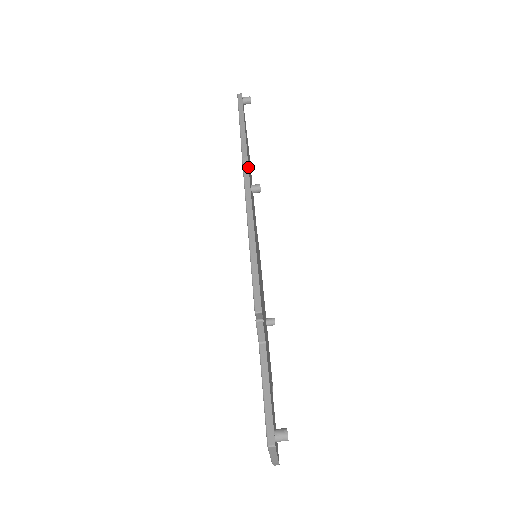
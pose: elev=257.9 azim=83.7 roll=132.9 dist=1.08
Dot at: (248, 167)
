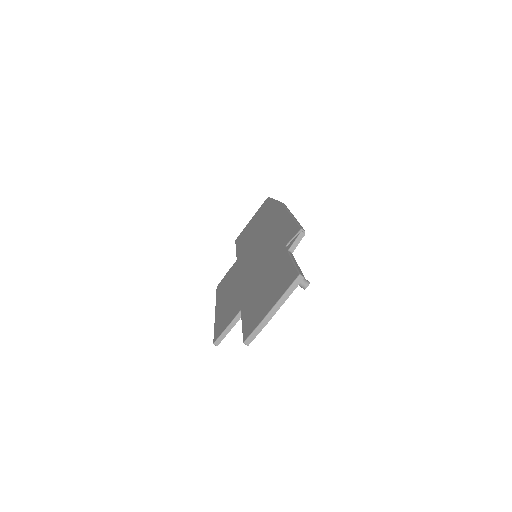
Dot at: (286, 206)
